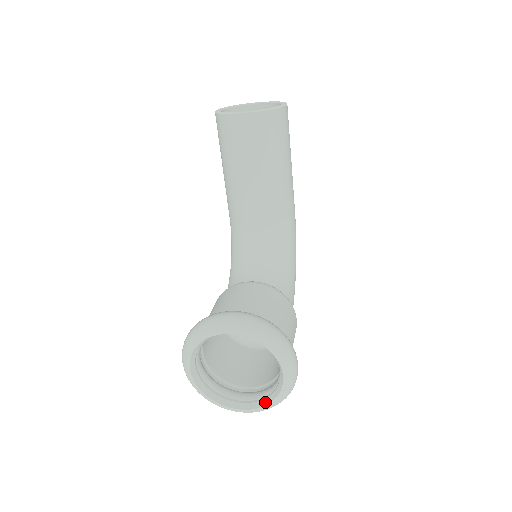
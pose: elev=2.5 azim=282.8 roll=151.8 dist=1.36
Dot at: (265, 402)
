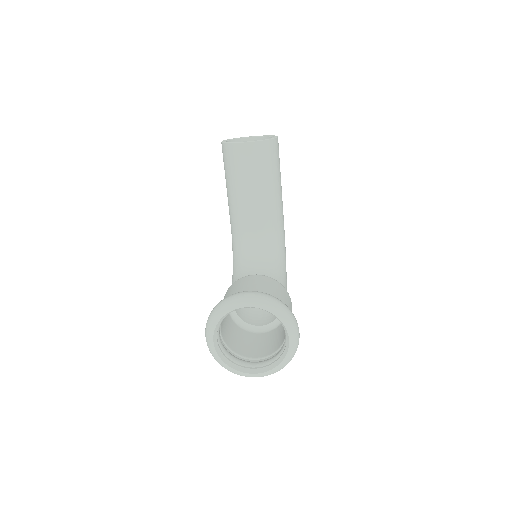
Dot at: (274, 365)
